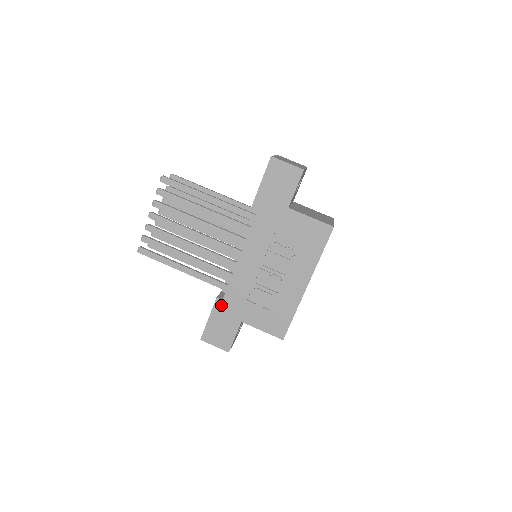
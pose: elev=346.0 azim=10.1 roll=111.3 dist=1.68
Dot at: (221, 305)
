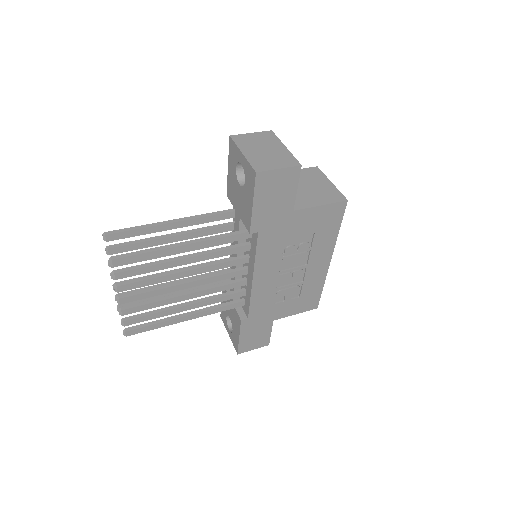
Dot at: (248, 322)
